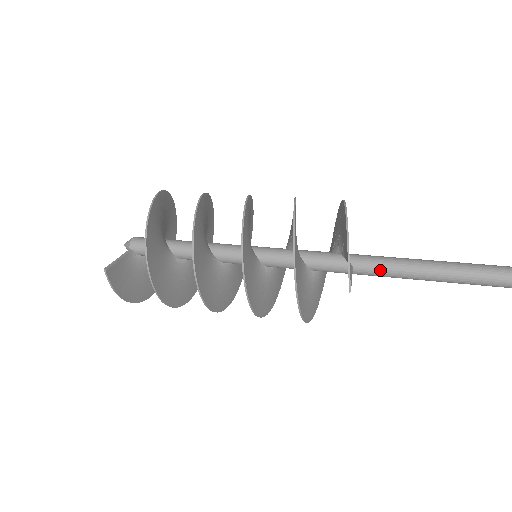
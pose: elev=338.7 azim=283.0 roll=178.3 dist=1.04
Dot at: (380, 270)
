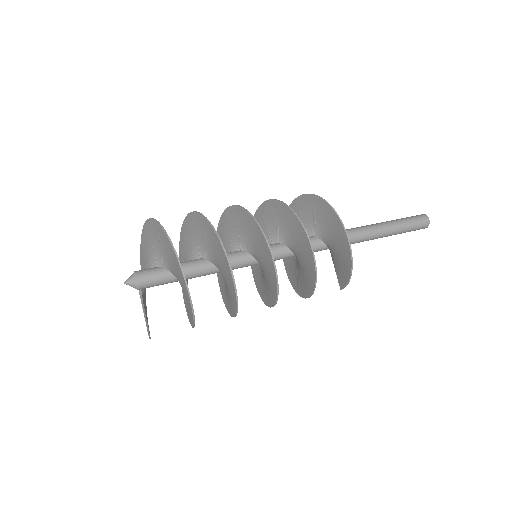
Dot at: occluded
